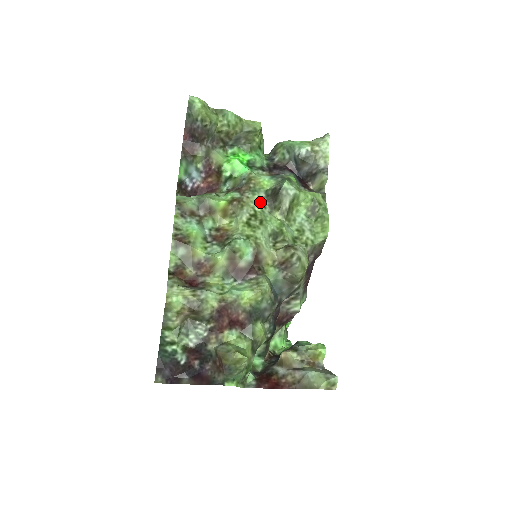
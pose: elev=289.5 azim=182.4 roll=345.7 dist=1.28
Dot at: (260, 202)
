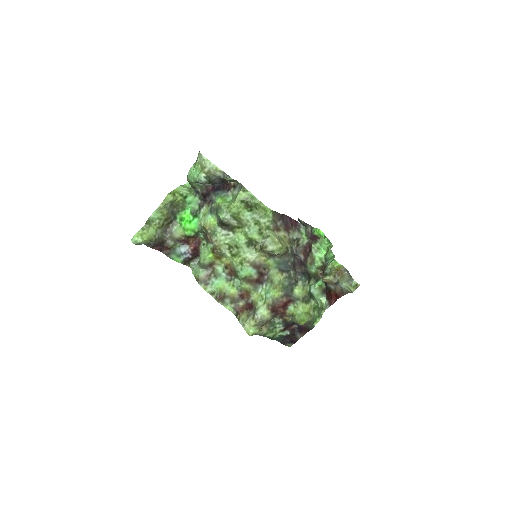
Dot at: (223, 236)
